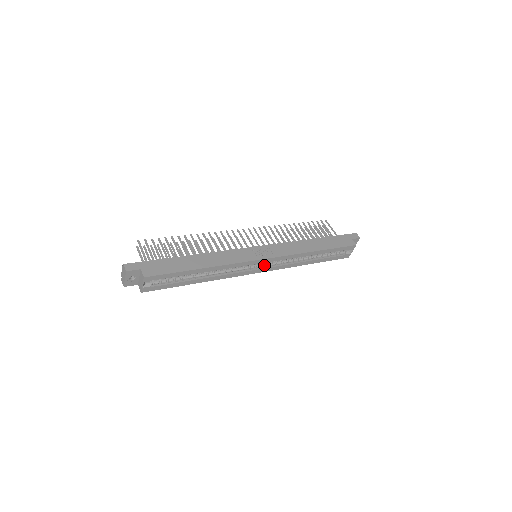
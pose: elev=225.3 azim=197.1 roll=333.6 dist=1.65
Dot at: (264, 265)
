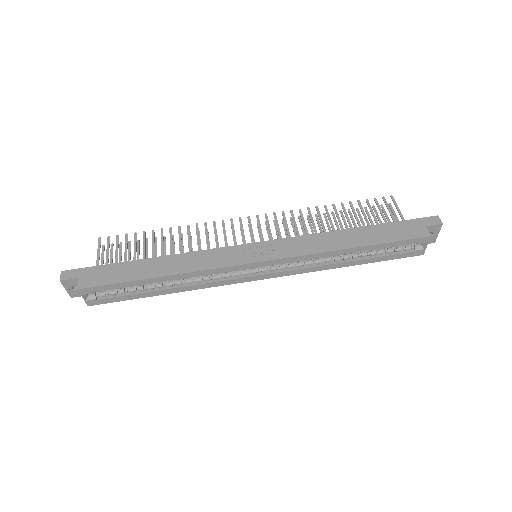
Dot at: (265, 269)
